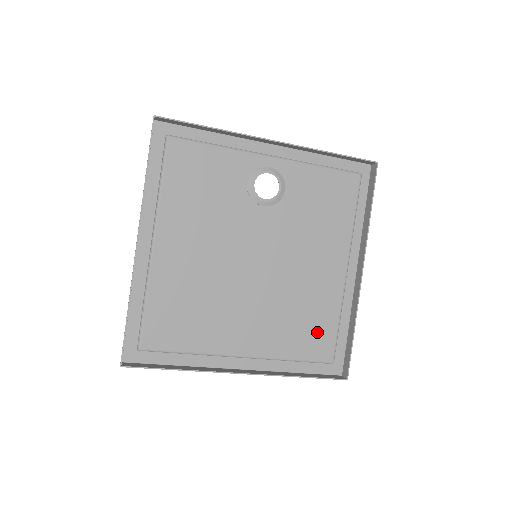
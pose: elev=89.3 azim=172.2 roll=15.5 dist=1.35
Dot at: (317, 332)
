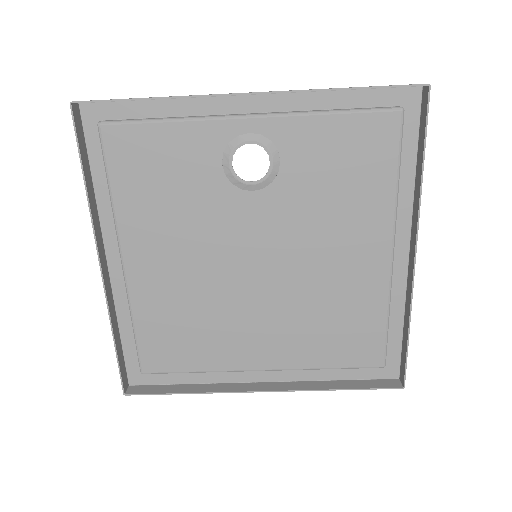
Dot at: (357, 335)
